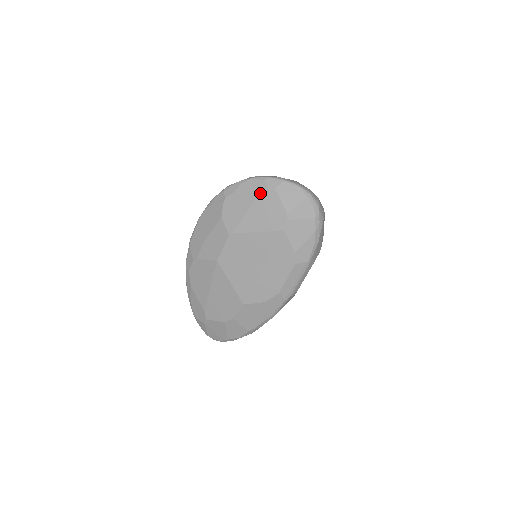
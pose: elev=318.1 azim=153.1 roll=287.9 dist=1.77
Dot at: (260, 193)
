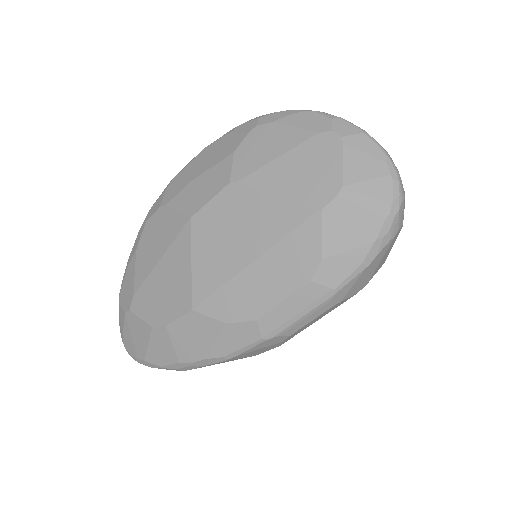
Dot at: (315, 135)
